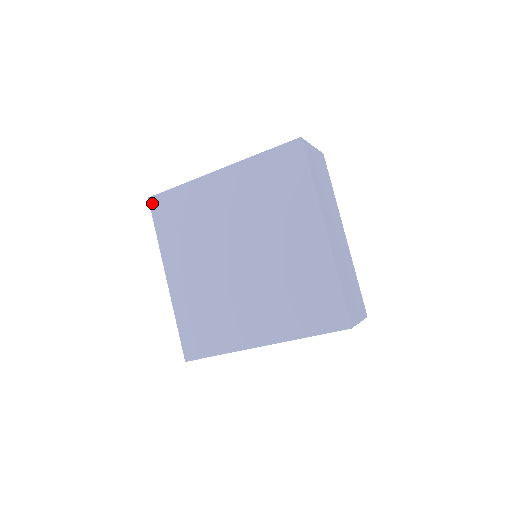
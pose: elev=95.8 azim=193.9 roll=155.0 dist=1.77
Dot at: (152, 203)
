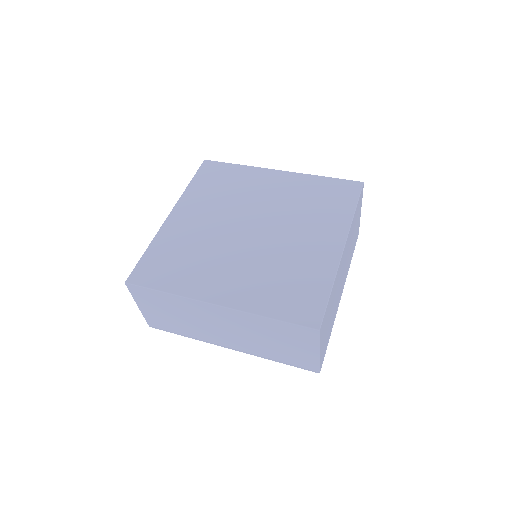
Dot at: (205, 164)
